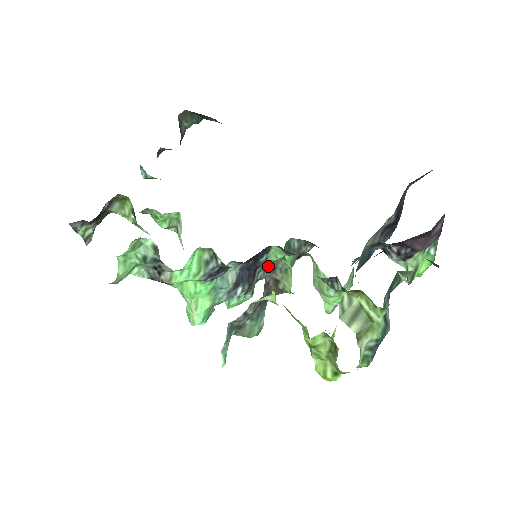
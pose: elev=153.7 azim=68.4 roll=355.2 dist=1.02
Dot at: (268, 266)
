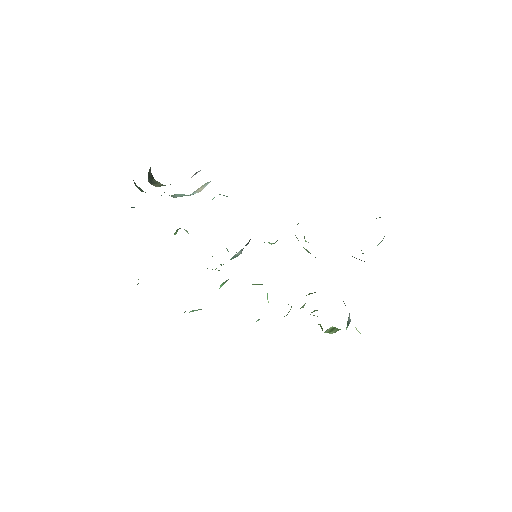
Dot at: occluded
